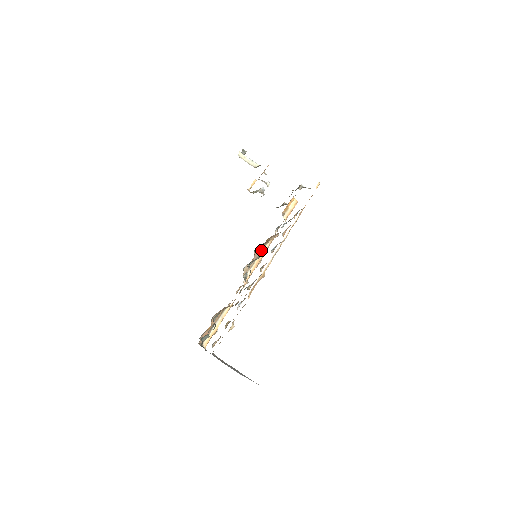
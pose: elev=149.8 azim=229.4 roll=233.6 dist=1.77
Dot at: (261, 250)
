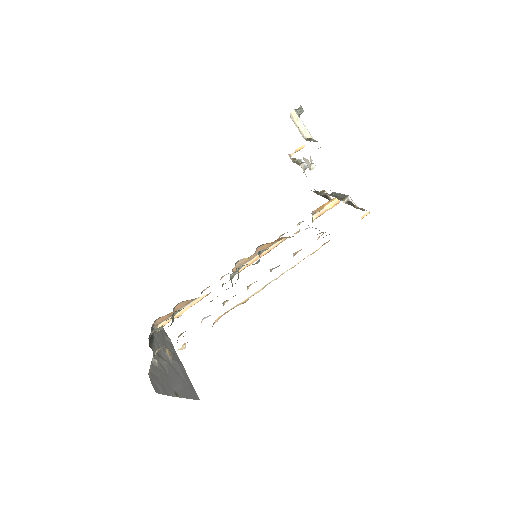
Dot at: (268, 246)
